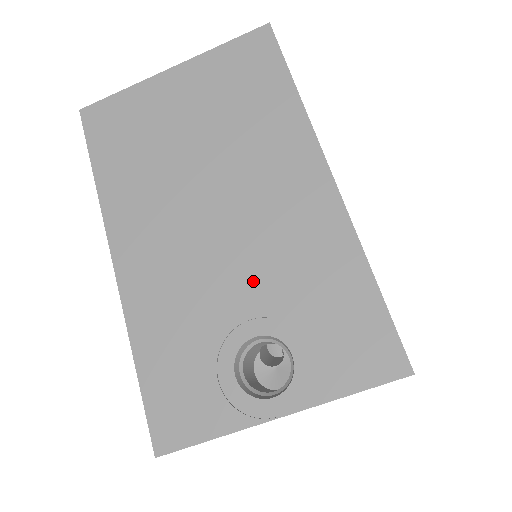
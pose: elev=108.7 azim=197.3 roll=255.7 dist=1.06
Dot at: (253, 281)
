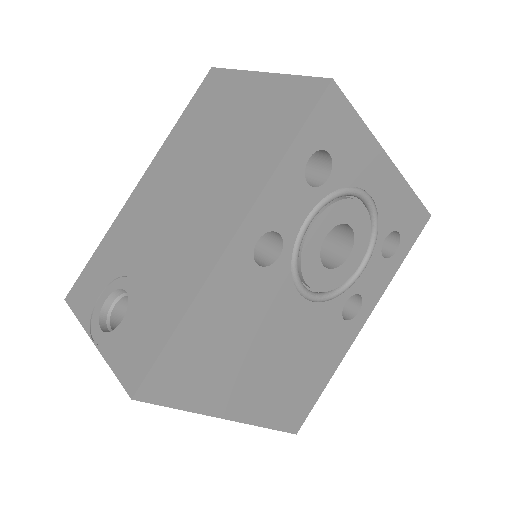
Dot at: (152, 260)
